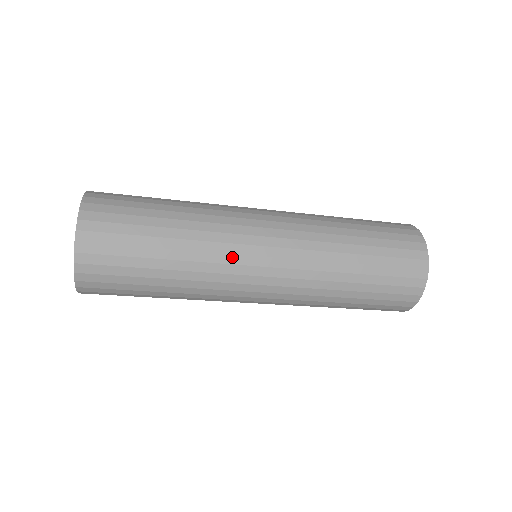
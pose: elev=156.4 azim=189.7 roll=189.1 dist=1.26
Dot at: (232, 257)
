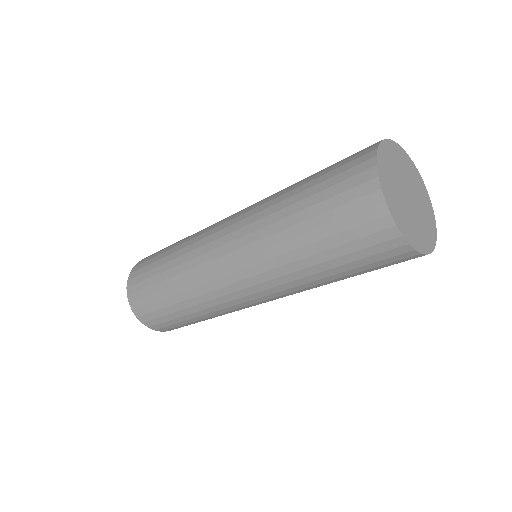
Dot at: (199, 259)
